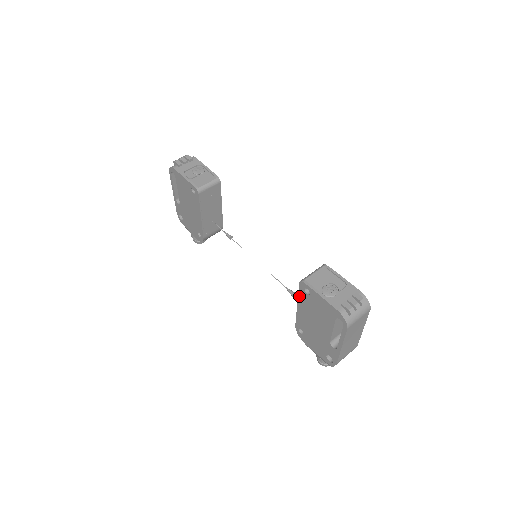
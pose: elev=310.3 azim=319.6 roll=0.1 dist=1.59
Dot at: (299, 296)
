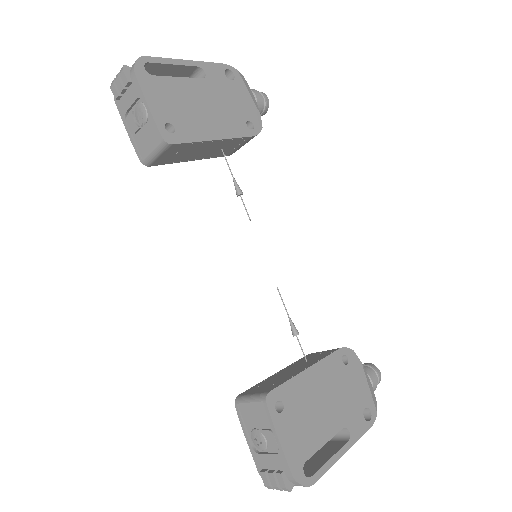
Dot at: occluded
